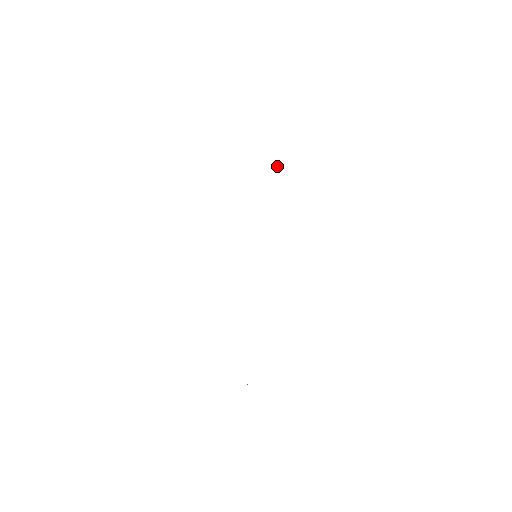
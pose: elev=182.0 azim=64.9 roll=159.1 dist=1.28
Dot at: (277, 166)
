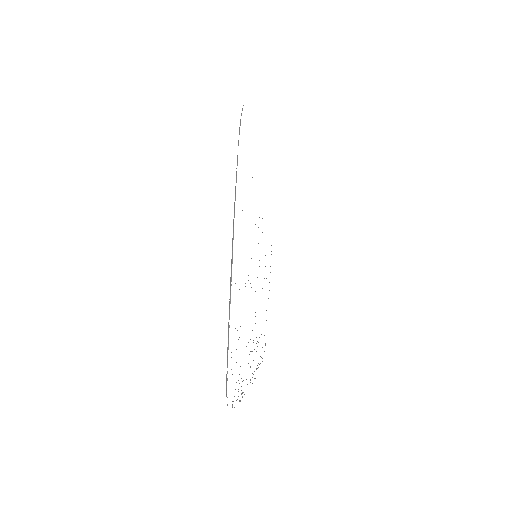
Dot at: occluded
